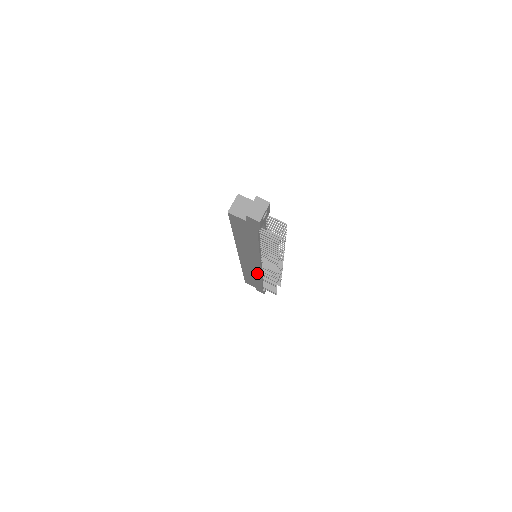
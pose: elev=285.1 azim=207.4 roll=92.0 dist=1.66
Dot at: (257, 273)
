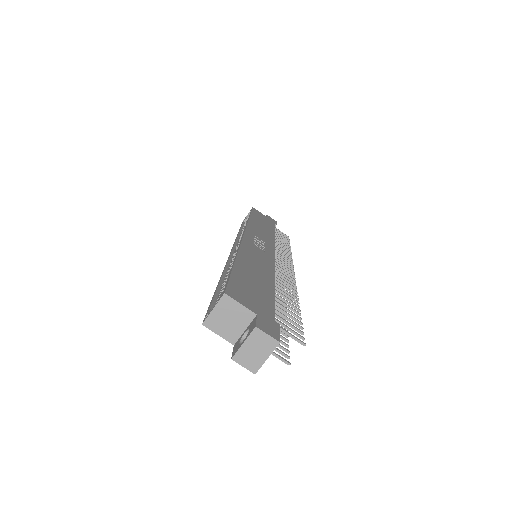
Dot at: occluded
